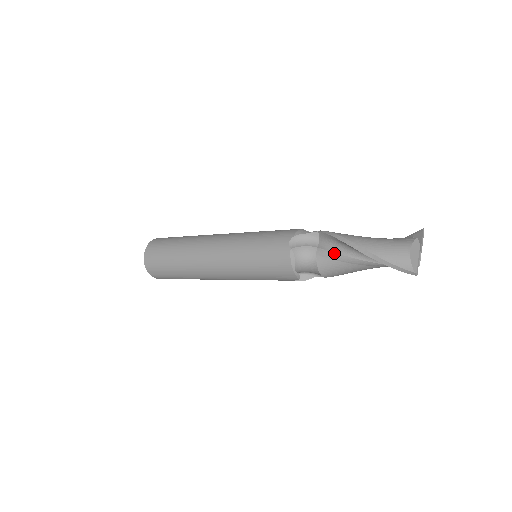
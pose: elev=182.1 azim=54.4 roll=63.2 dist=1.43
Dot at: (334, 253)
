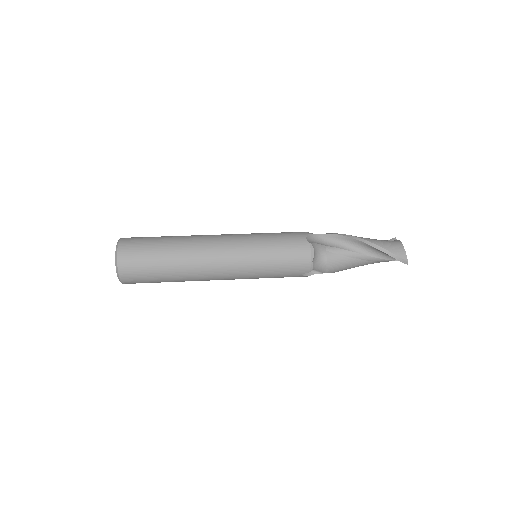
Dot at: (342, 249)
